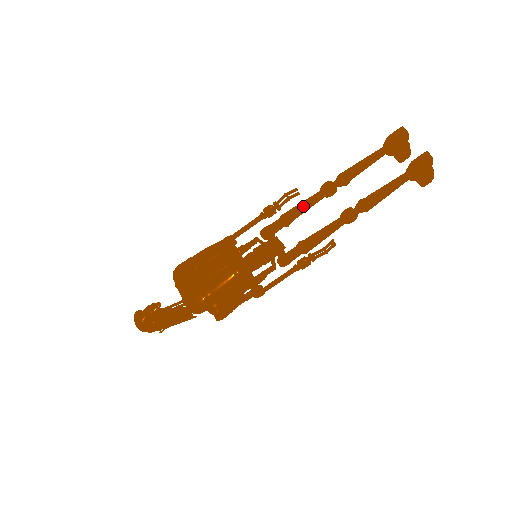
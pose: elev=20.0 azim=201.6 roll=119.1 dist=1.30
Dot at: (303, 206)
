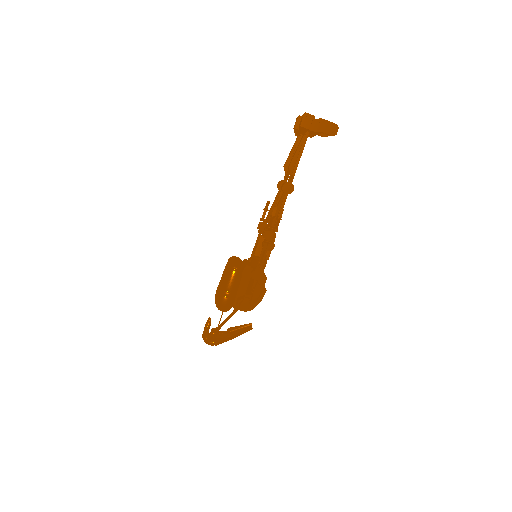
Dot at: (272, 207)
